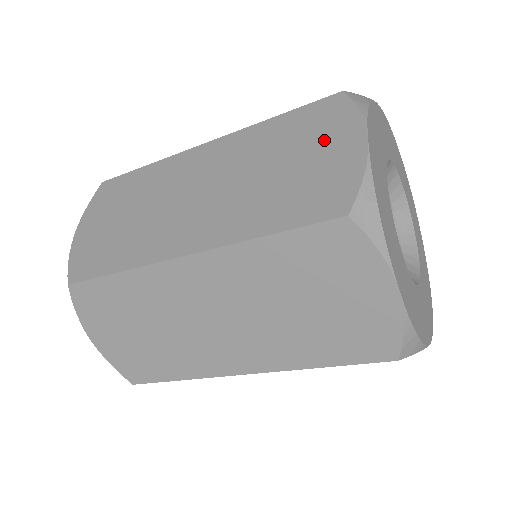
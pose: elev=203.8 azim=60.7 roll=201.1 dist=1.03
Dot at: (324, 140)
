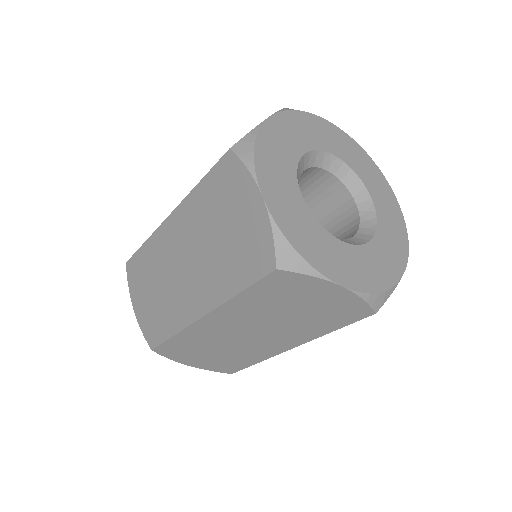
Dot at: (237, 202)
